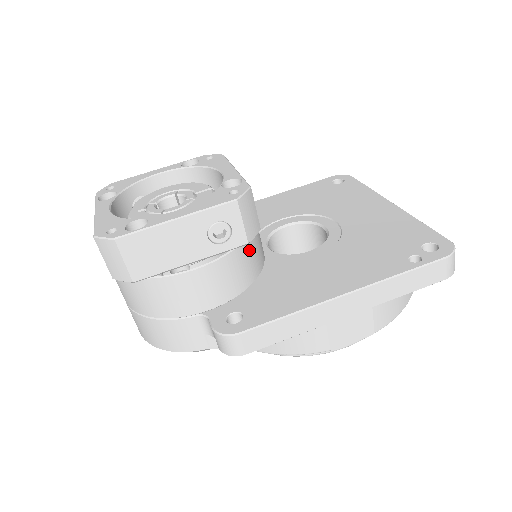
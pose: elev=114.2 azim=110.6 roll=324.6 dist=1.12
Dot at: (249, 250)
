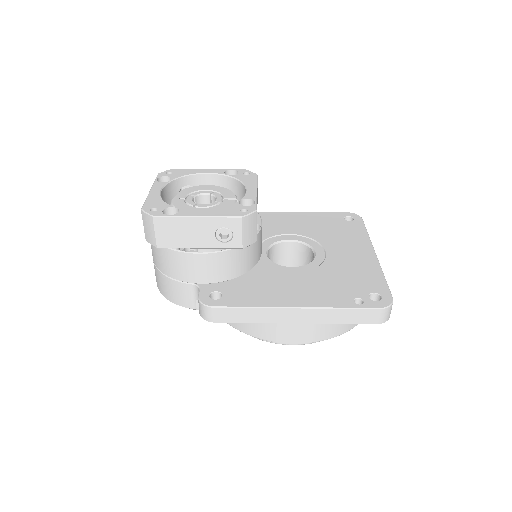
Dot at: (245, 252)
